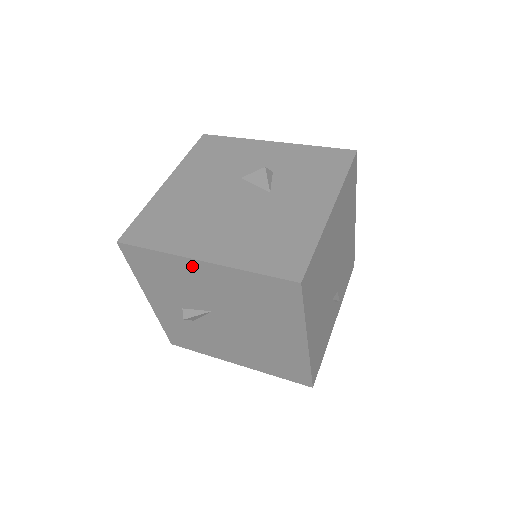
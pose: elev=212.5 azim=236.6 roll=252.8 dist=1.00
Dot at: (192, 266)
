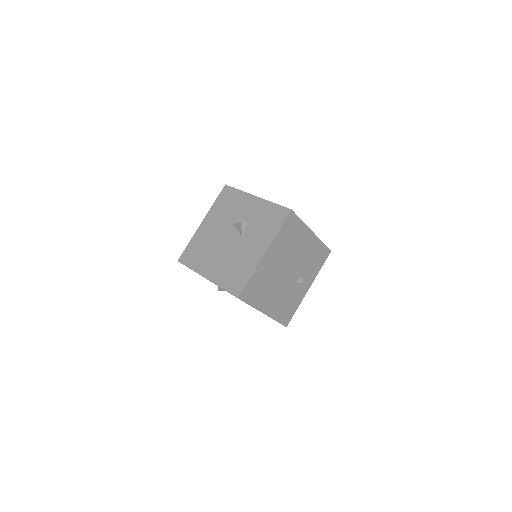
Dot at: occluded
